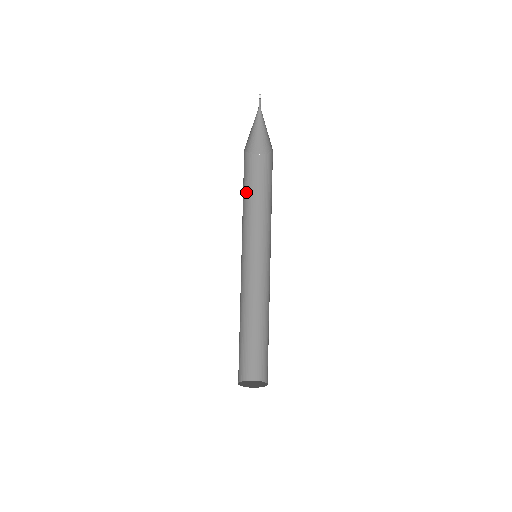
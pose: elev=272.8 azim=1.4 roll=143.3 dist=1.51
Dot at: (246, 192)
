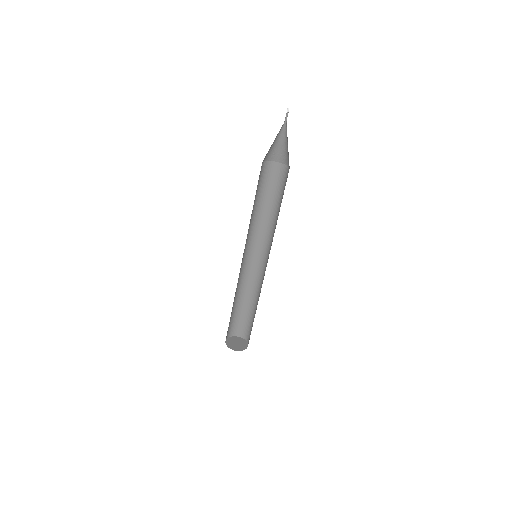
Dot at: (260, 197)
